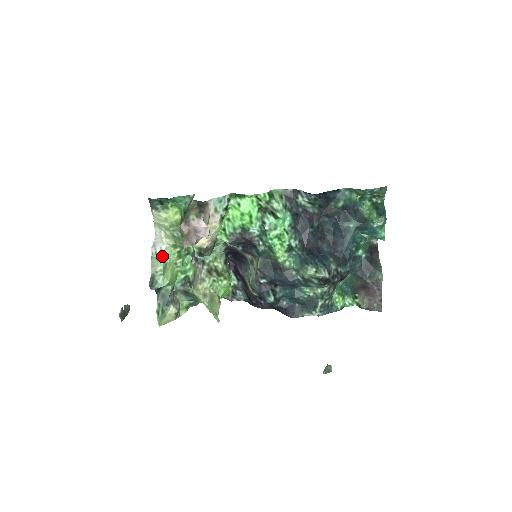
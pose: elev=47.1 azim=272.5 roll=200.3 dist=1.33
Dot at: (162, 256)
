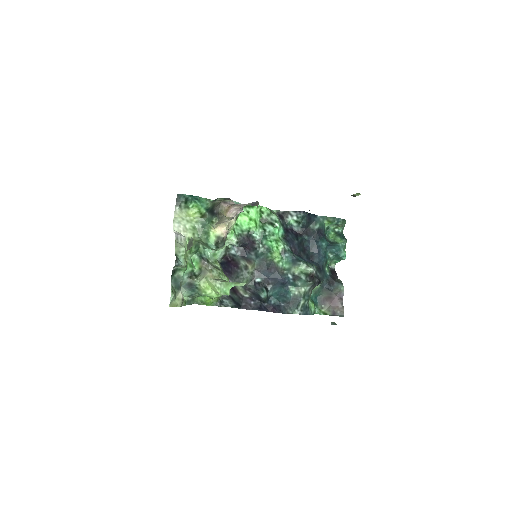
Dot at: (182, 243)
